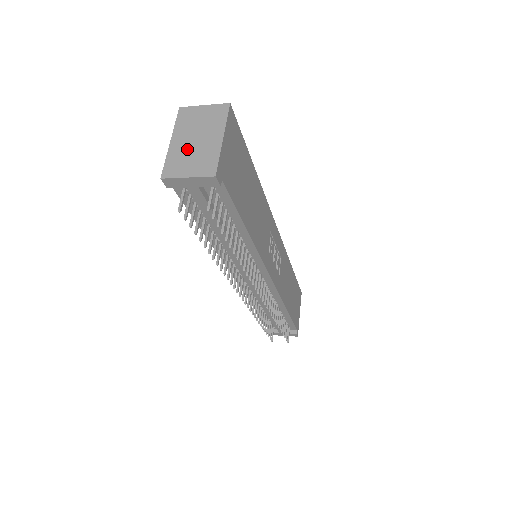
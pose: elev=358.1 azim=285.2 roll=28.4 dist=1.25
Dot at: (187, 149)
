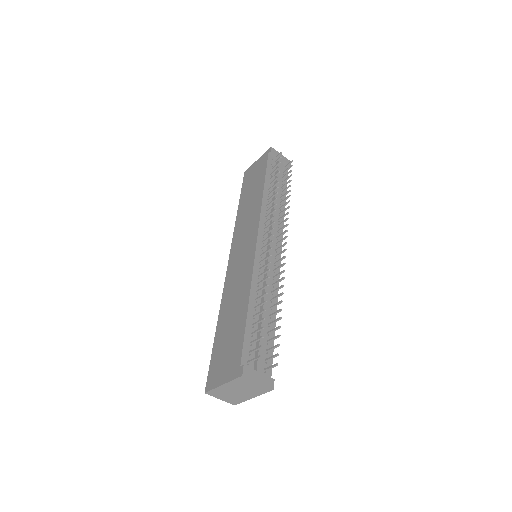
Dot at: occluded
